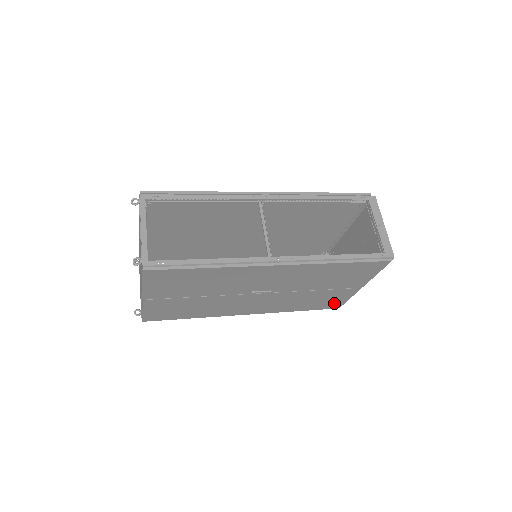
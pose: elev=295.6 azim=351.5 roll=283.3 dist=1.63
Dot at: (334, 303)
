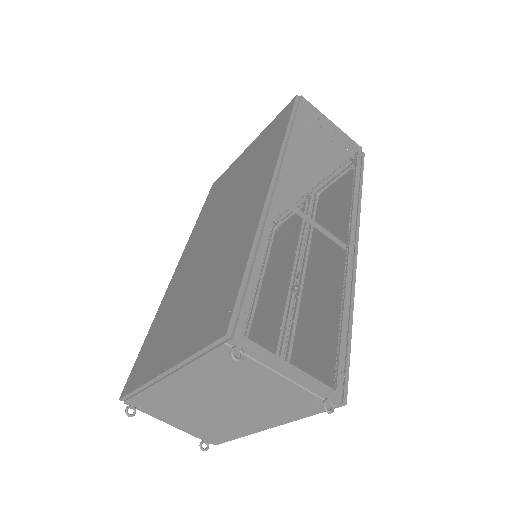
Dot at: (281, 228)
